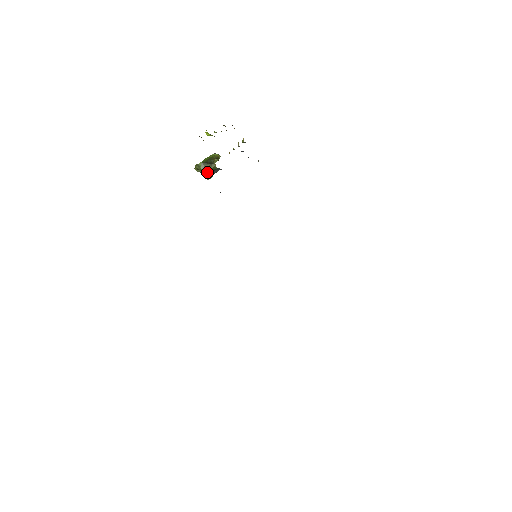
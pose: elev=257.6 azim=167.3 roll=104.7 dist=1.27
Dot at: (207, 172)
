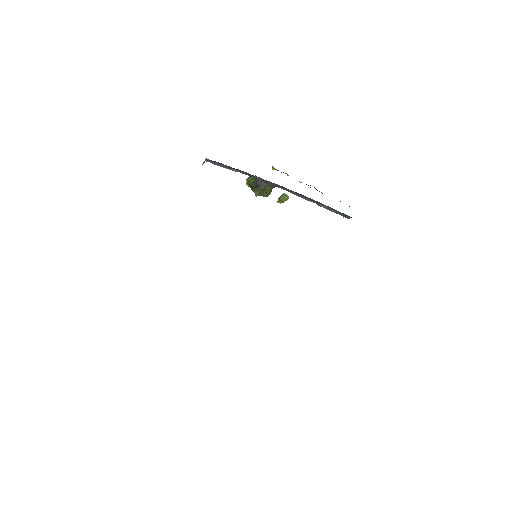
Dot at: (251, 184)
